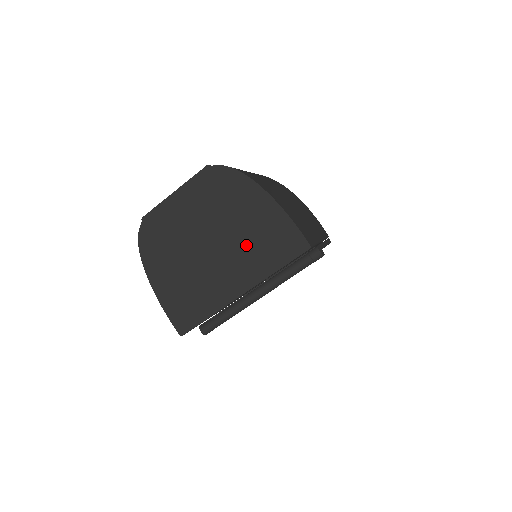
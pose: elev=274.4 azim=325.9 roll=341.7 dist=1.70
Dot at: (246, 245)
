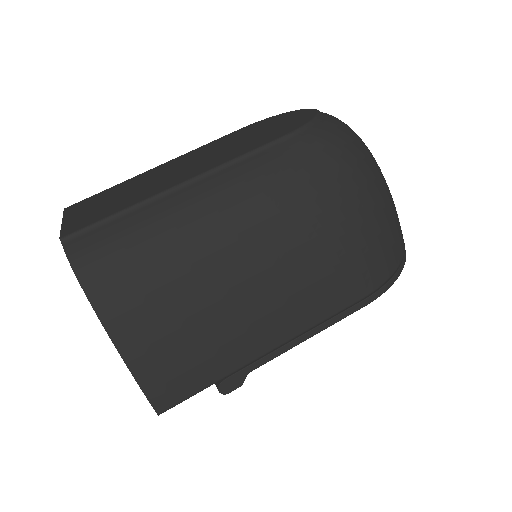
Dot at: occluded
